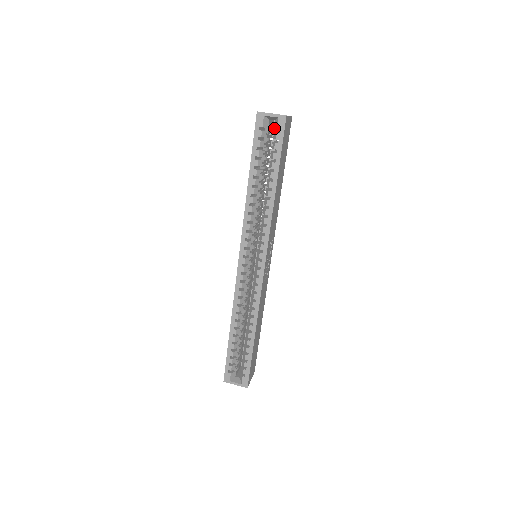
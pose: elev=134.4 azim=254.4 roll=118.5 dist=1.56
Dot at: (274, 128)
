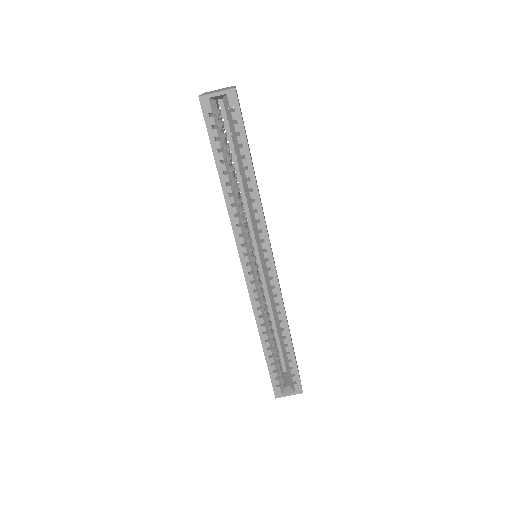
Dot at: (225, 108)
